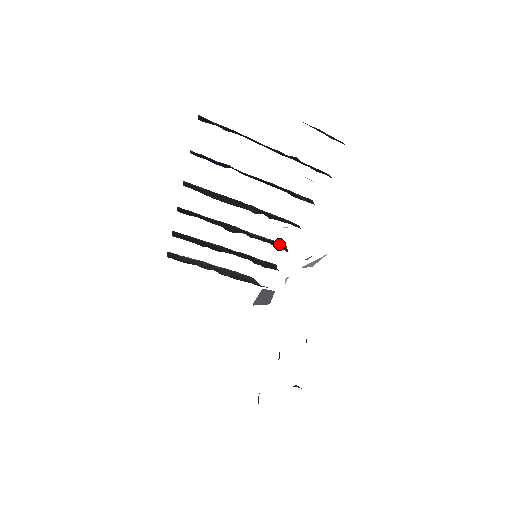
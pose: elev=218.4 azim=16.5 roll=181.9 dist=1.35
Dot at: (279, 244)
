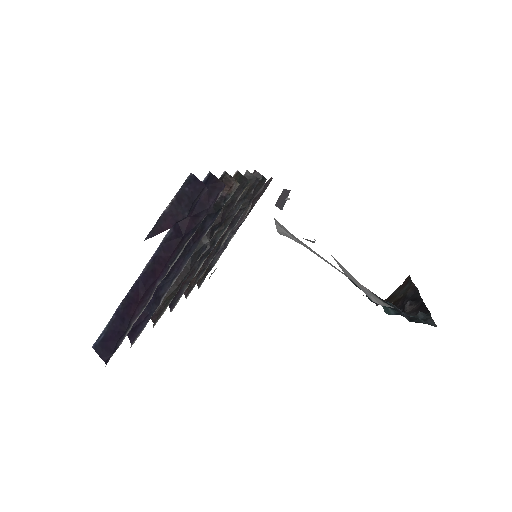
Dot at: occluded
